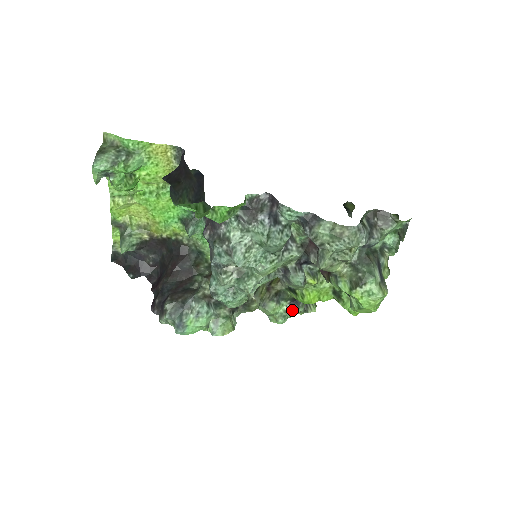
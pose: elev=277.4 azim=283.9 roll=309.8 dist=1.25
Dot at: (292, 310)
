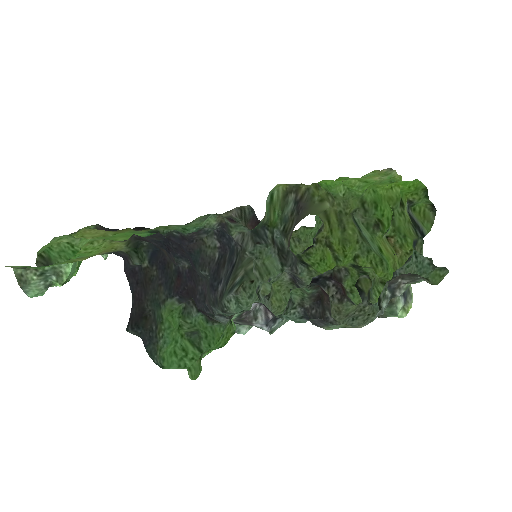
Dot at: occluded
